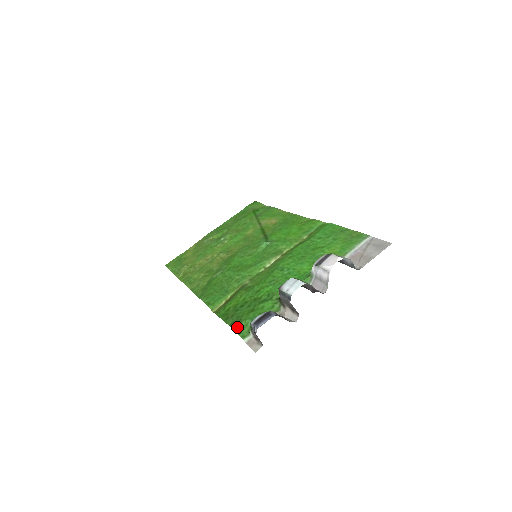
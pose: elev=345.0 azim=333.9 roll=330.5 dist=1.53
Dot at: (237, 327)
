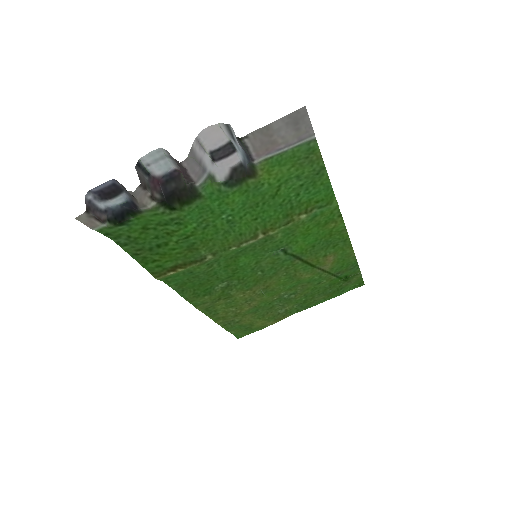
Dot at: (115, 236)
